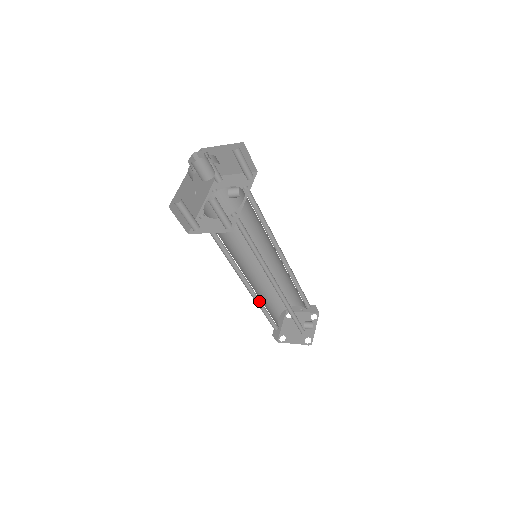
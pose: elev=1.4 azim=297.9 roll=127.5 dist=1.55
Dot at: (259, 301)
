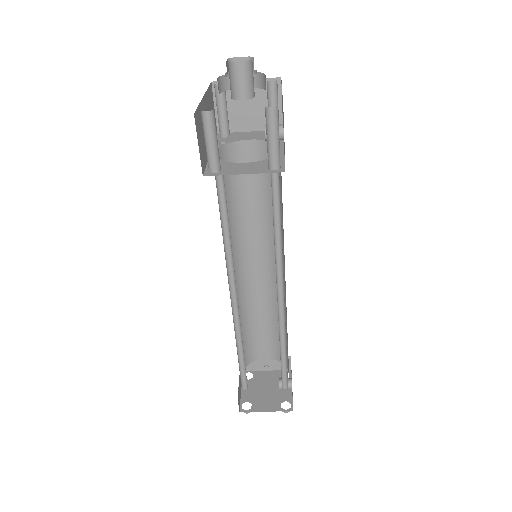
Dot at: (237, 336)
